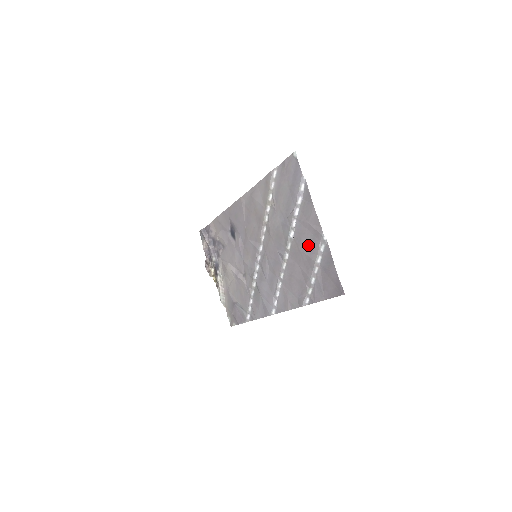
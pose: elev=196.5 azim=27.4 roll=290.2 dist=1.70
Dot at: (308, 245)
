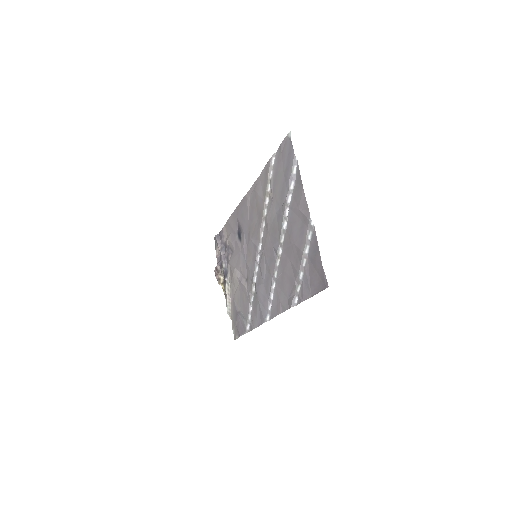
Dot at: (298, 234)
